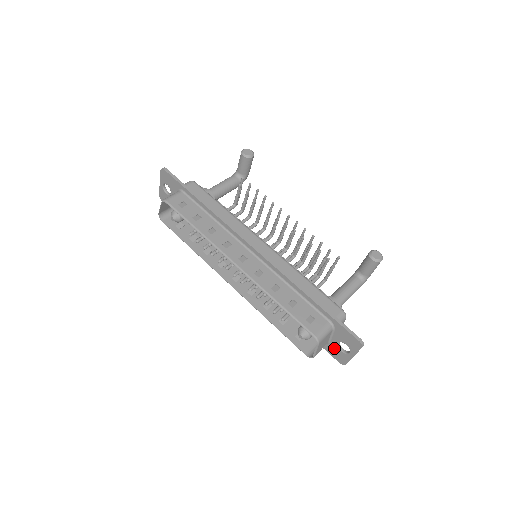
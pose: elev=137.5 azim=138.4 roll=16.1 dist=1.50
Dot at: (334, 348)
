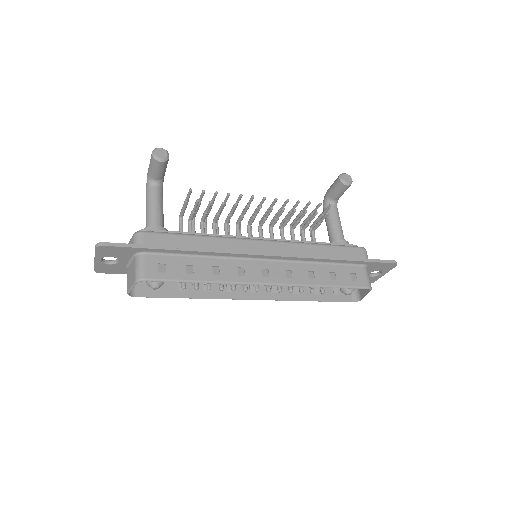
Dot at: occluded
